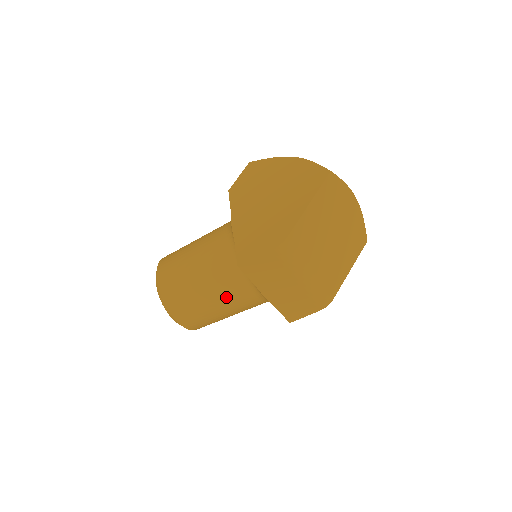
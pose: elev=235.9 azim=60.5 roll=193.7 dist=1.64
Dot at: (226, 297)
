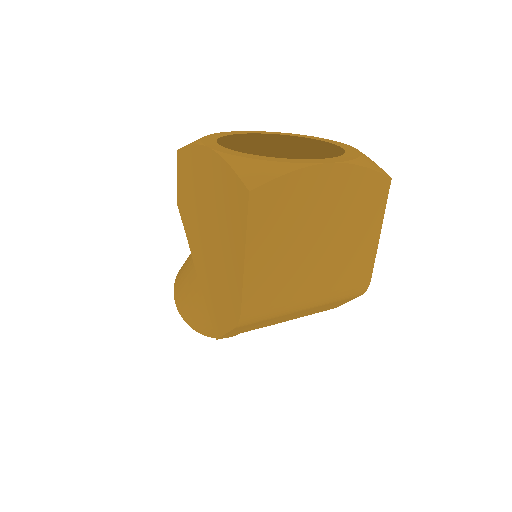
Dot at: occluded
